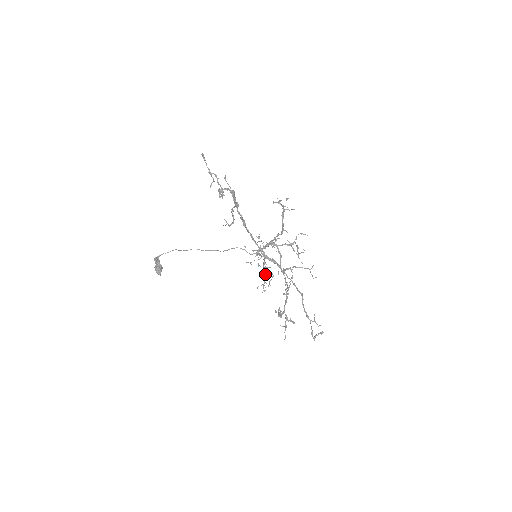
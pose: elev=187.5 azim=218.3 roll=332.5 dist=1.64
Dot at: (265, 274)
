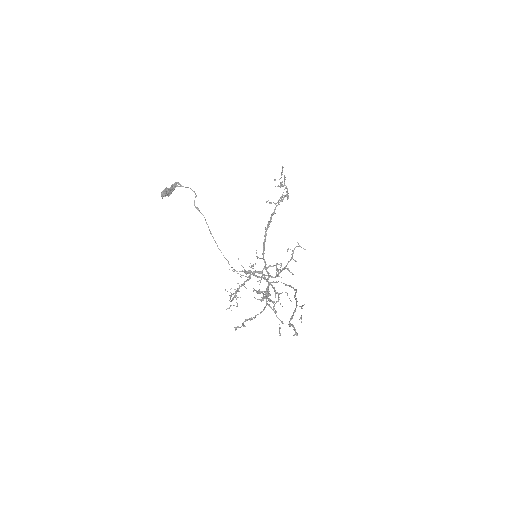
Dot at: (238, 291)
